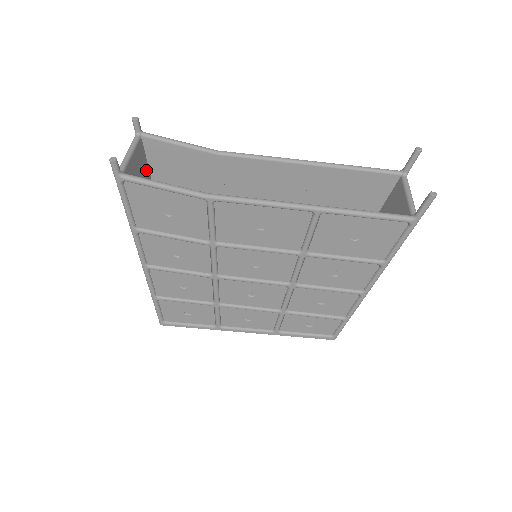
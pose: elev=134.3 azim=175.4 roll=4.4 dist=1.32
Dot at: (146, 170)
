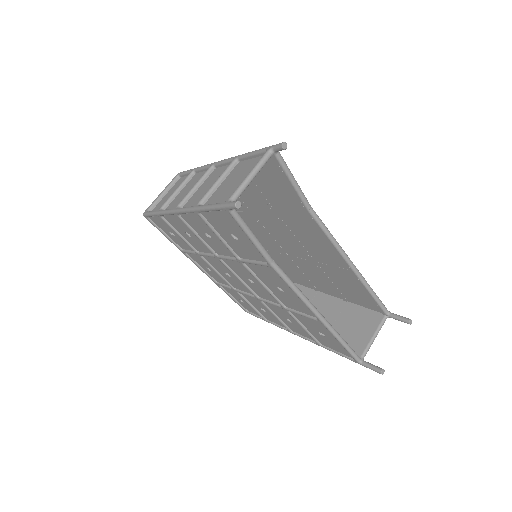
Dot at: (248, 164)
